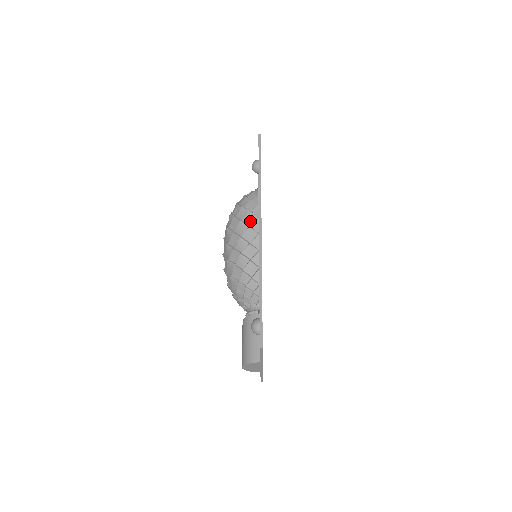
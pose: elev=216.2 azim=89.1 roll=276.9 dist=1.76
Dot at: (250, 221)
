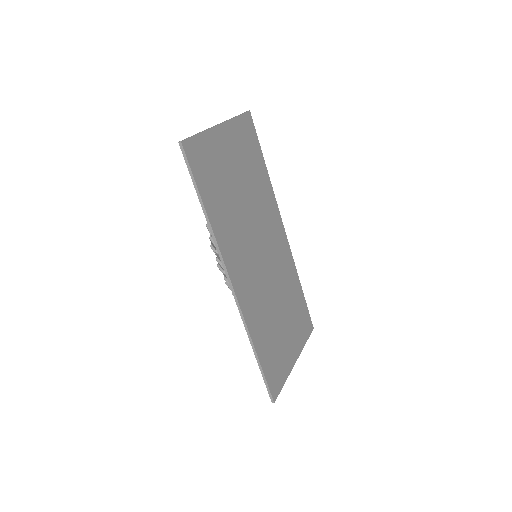
Dot at: occluded
